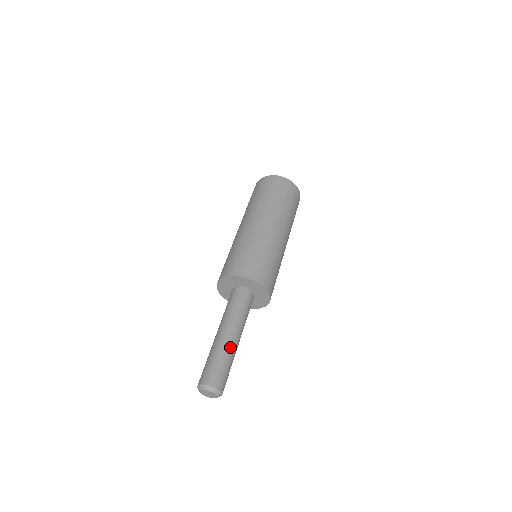
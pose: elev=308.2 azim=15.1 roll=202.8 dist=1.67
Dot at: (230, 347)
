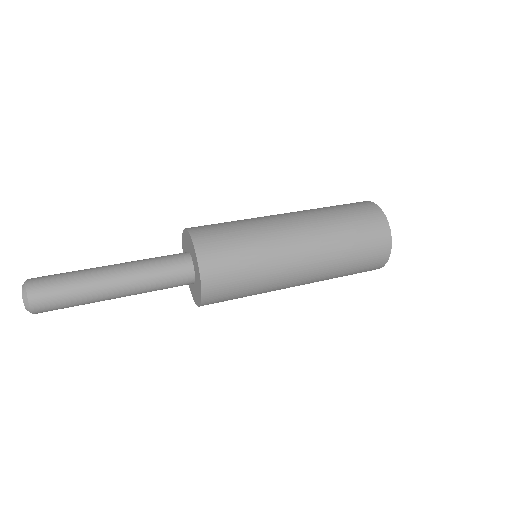
Dot at: (95, 282)
